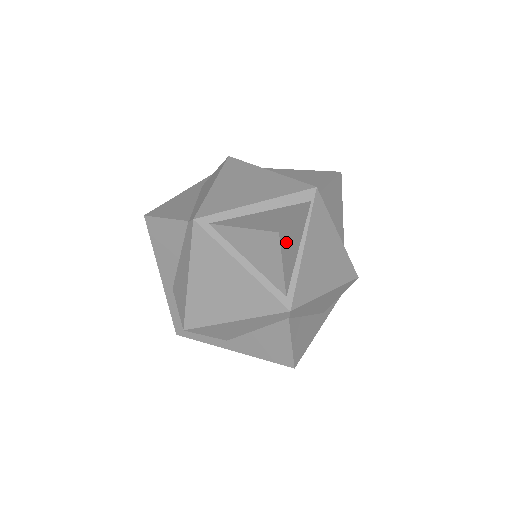
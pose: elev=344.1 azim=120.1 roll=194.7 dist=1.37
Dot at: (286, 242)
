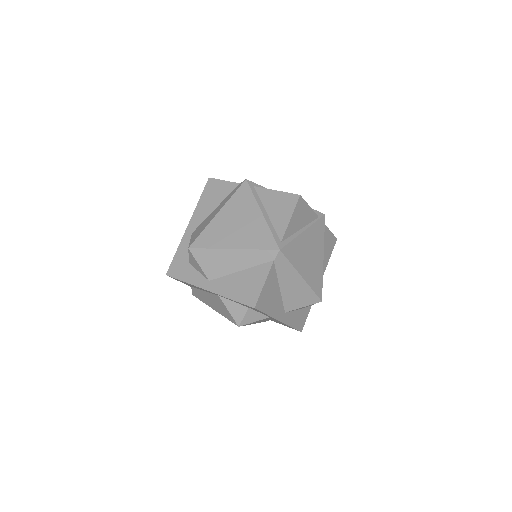
Dot at: (299, 209)
